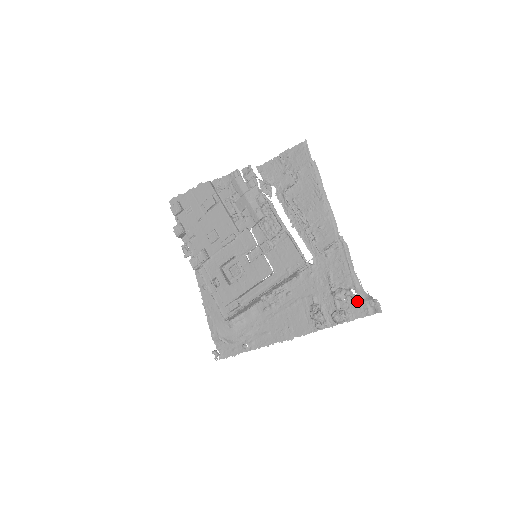
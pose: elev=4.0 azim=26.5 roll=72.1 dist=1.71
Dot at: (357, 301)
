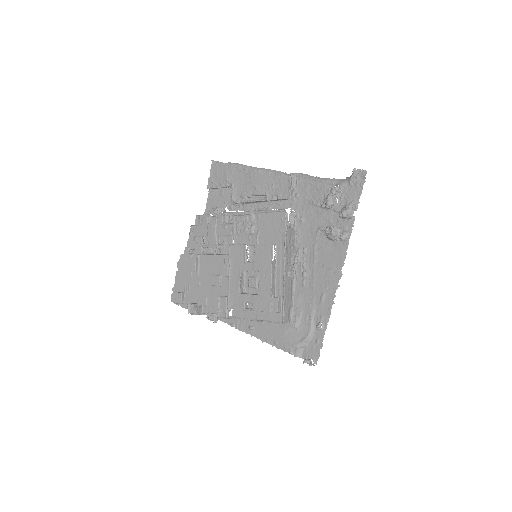
Dot at: (346, 189)
